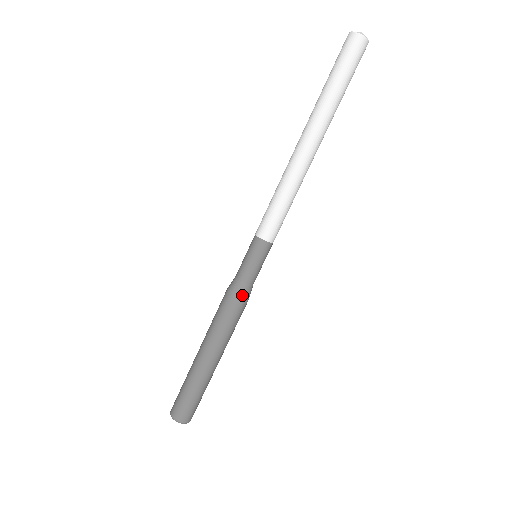
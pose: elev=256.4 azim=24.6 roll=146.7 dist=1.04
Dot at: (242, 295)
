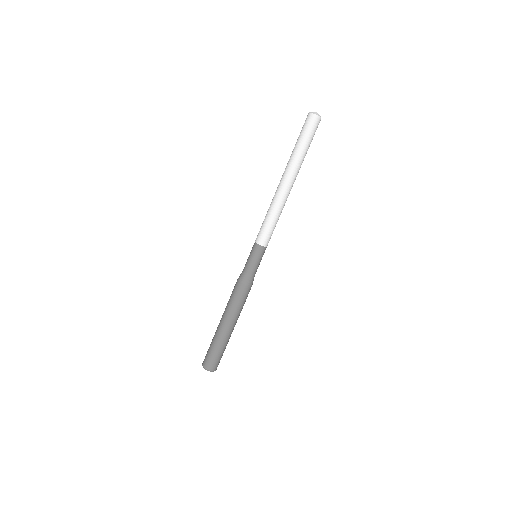
Dot at: (242, 279)
